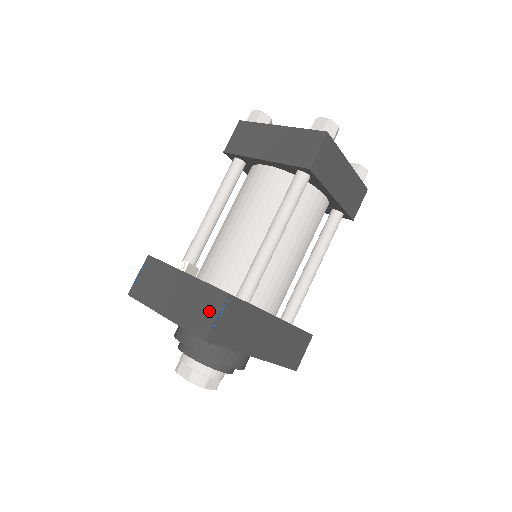
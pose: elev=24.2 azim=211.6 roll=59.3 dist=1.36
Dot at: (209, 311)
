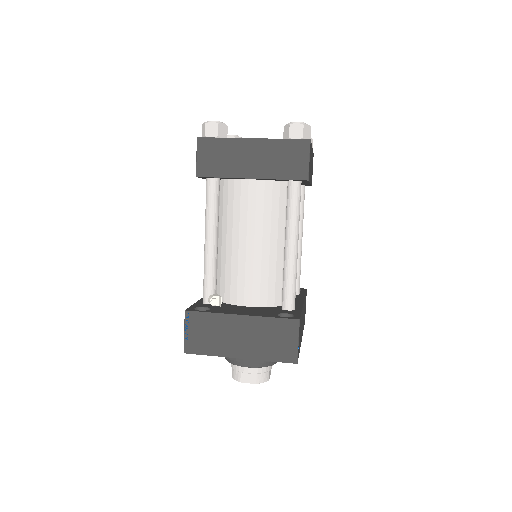
Dot at: (289, 340)
